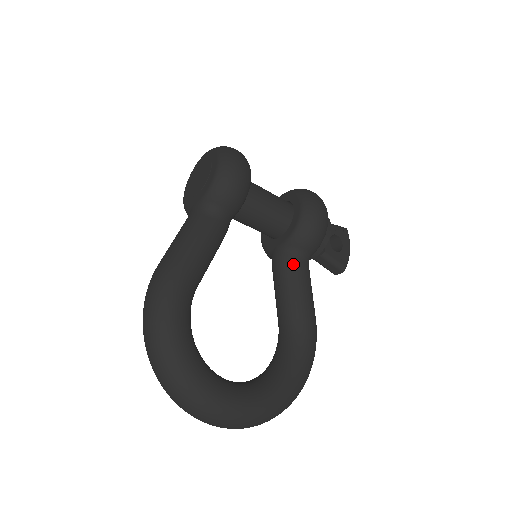
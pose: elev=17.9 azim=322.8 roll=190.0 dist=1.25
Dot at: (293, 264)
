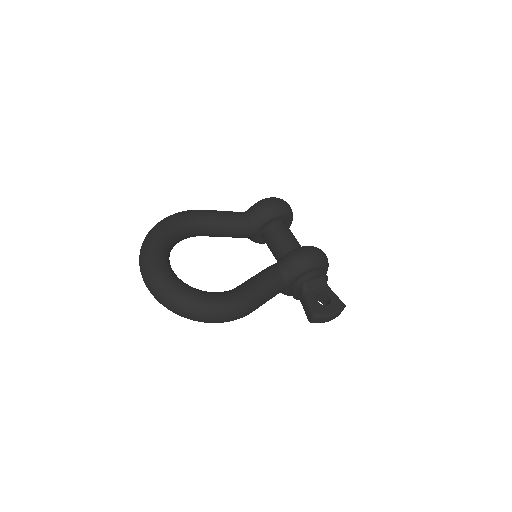
Dot at: (271, 268)
